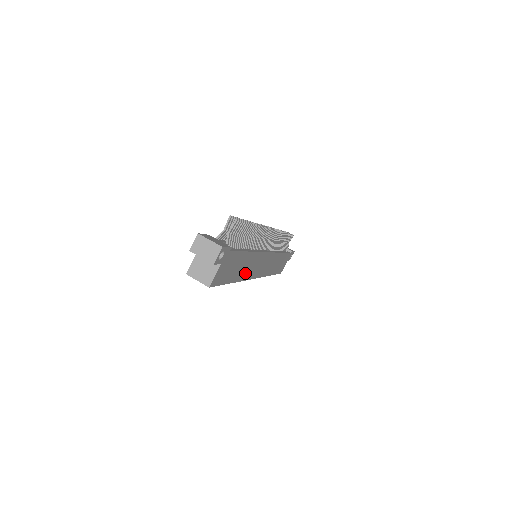
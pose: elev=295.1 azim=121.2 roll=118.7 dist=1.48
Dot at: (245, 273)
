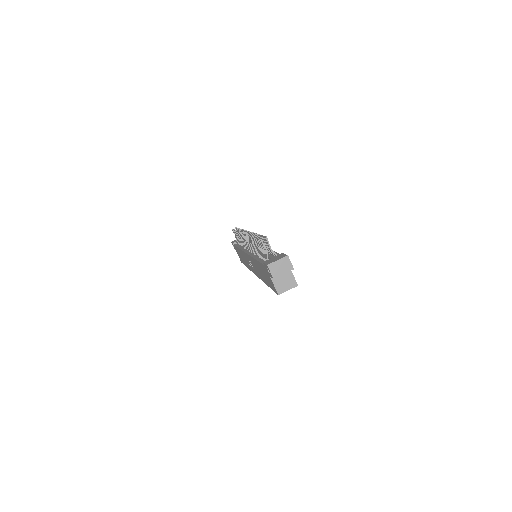
Dot at: occluded
